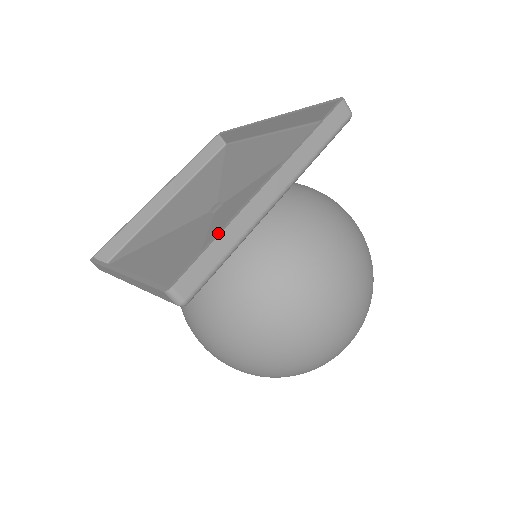
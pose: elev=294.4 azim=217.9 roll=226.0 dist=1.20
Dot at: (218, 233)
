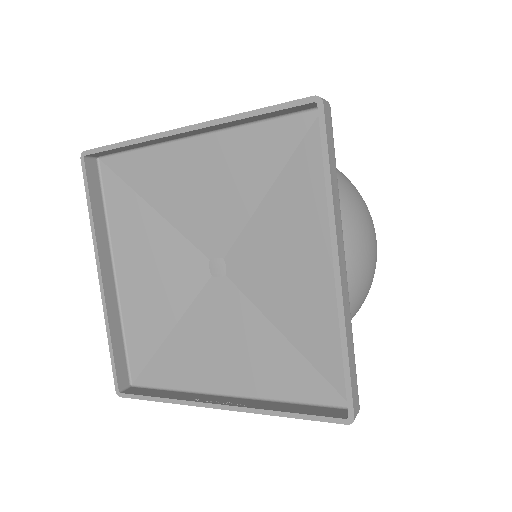
Dot at: (343, 345)
